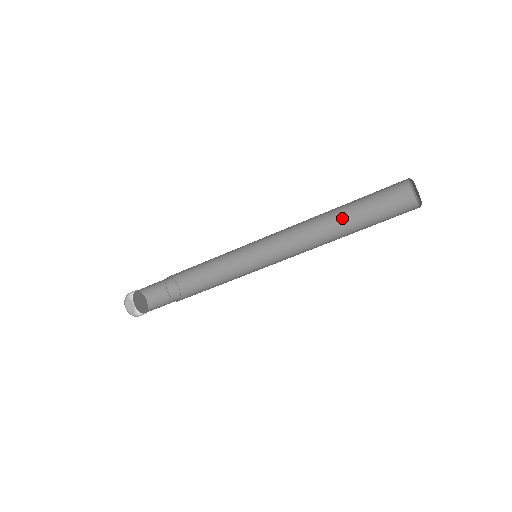
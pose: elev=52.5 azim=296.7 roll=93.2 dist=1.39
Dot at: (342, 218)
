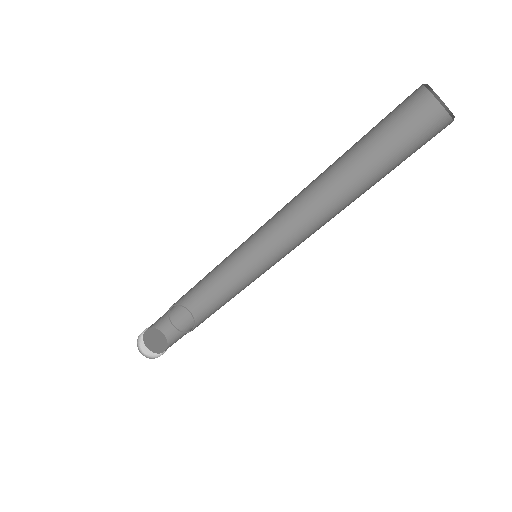
Dot at: (338, 163)
